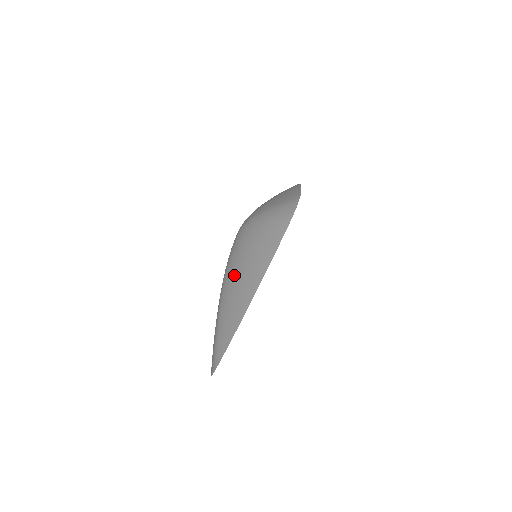
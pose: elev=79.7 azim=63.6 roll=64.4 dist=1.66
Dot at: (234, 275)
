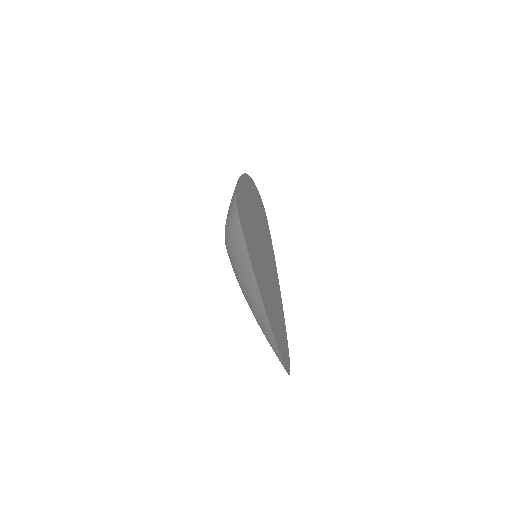
Dot at: (243, 288)
